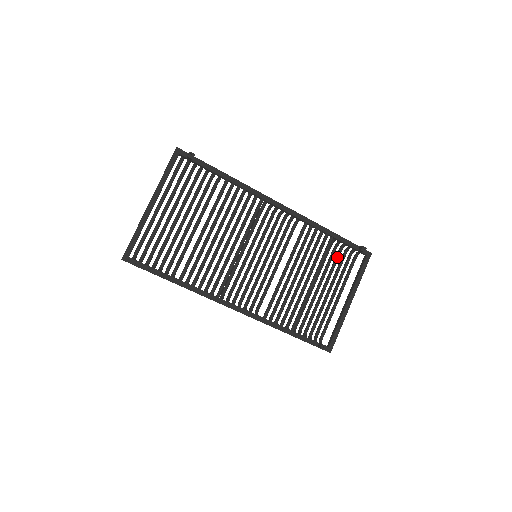
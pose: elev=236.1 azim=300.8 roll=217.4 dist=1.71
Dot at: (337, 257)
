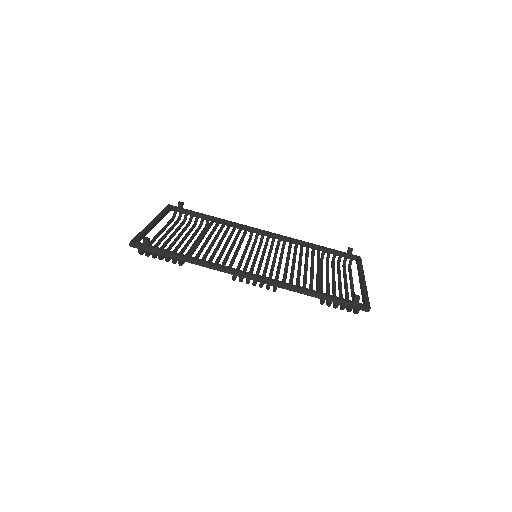
Dot at: (332, 265)
